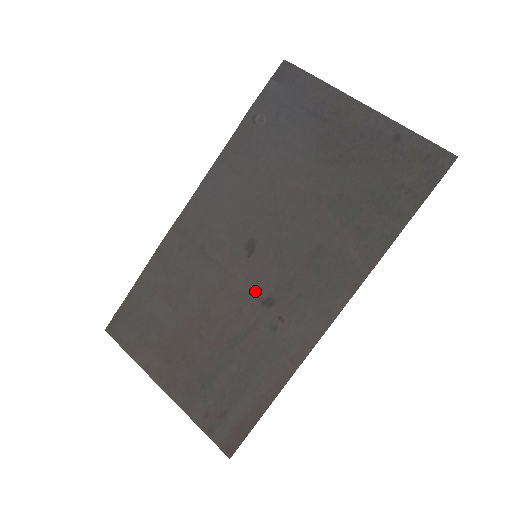
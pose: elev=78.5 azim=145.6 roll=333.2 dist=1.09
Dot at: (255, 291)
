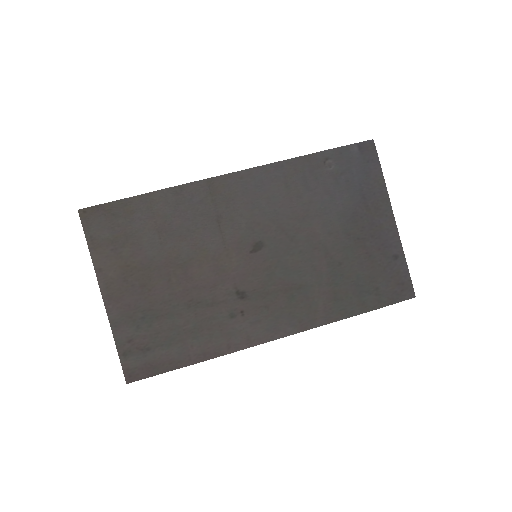
Dot at: (238, 280)
